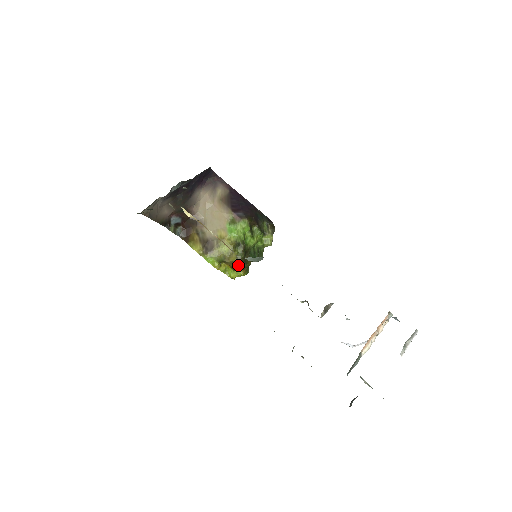
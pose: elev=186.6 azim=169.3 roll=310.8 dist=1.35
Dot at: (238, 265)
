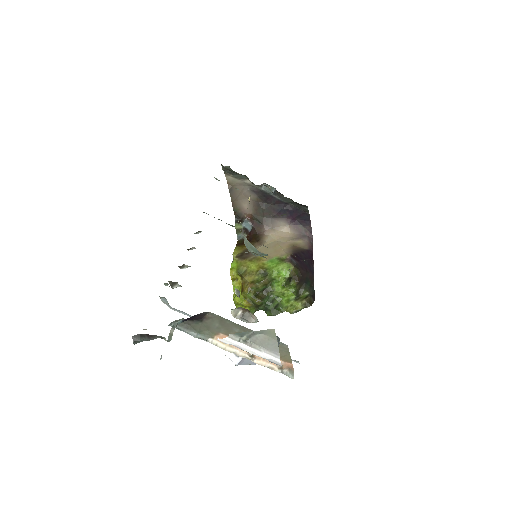
Dot at: (248, 289)
